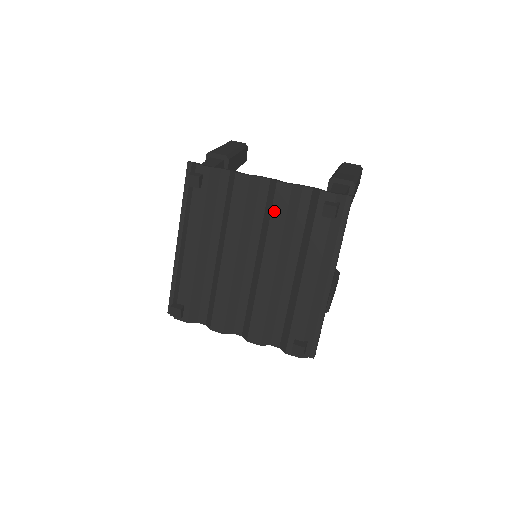
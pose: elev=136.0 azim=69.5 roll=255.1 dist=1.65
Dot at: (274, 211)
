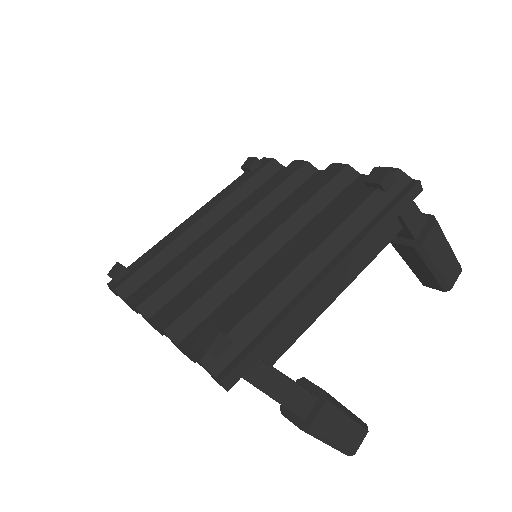
Dot at: (309, 186)
